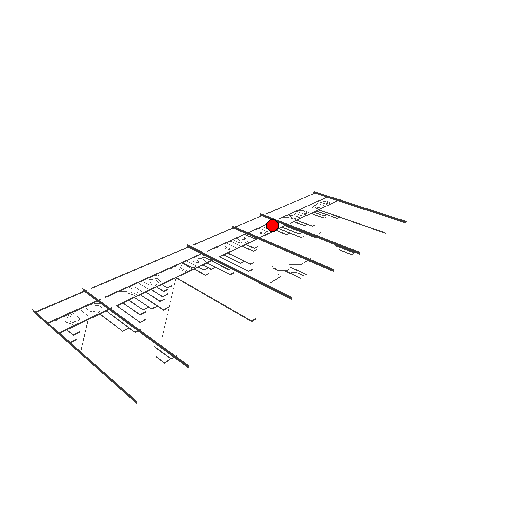
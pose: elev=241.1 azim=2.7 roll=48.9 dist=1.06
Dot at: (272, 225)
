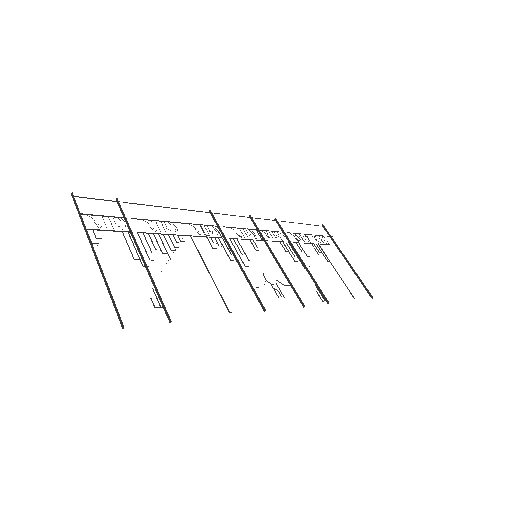
Dot at: occluded
